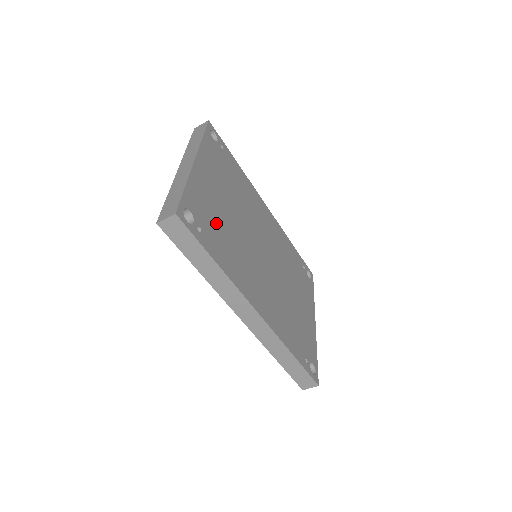
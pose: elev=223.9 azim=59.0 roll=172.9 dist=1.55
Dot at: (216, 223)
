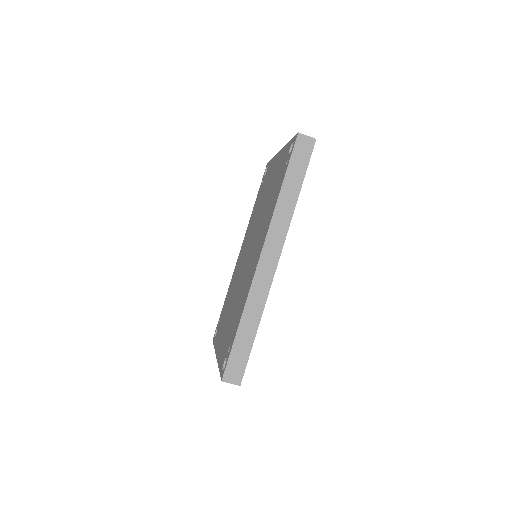
Dot at: occluded
